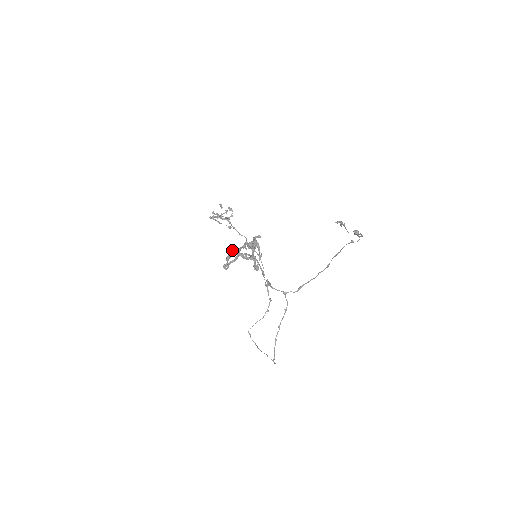
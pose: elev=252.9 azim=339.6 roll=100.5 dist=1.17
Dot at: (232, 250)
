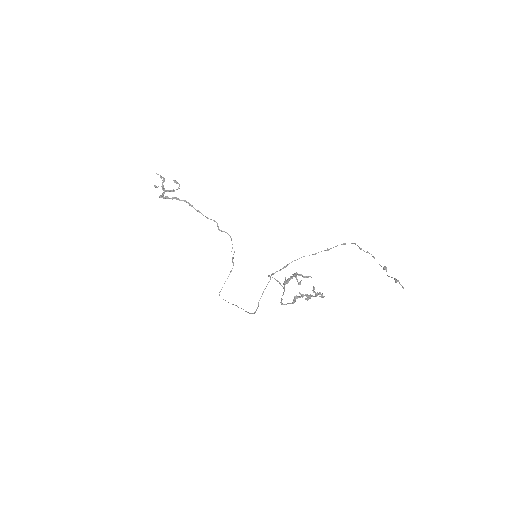
Dot at: (297, 296)
